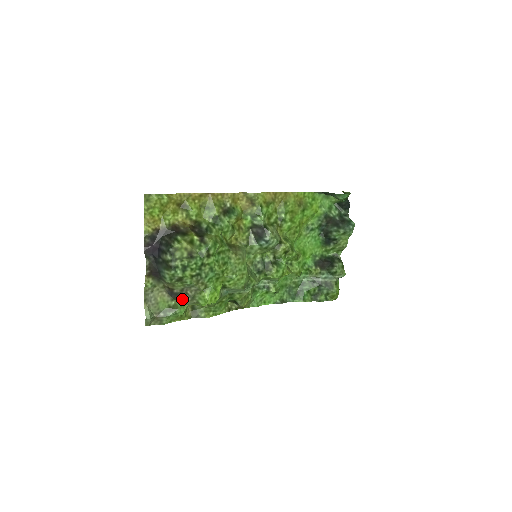
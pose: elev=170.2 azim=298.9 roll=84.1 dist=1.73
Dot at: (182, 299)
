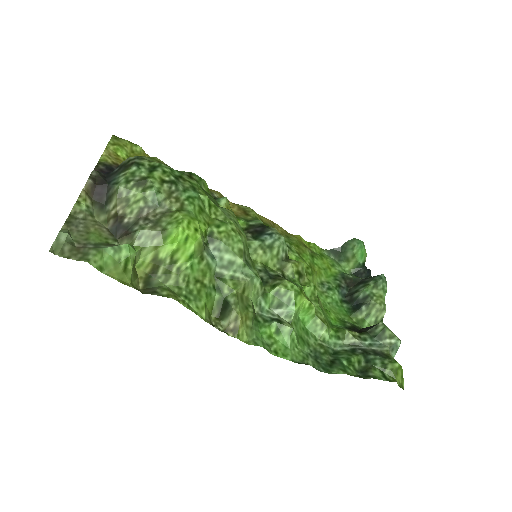
Dot at: (136, 229)
